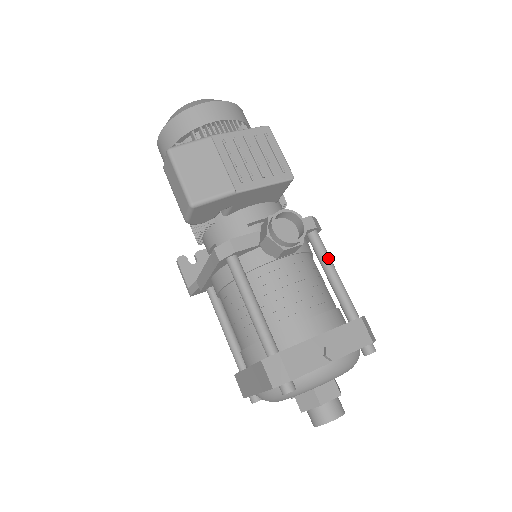
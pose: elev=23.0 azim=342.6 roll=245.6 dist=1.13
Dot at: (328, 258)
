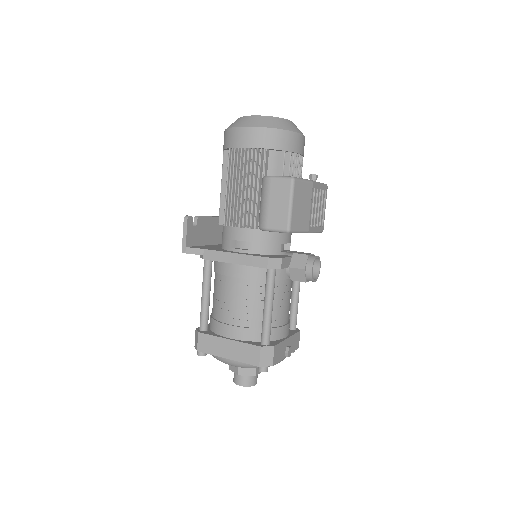
Dot at: occluded
